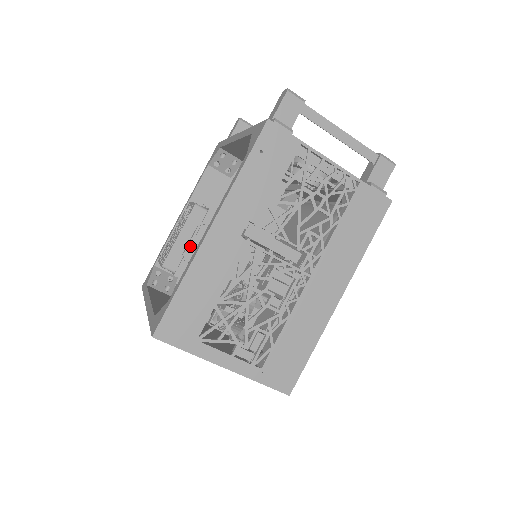
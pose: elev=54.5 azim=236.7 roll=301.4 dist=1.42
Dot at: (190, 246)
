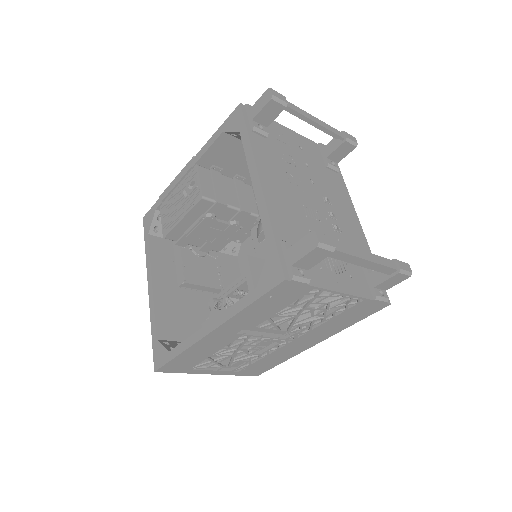
Dot at: (193, 230)
